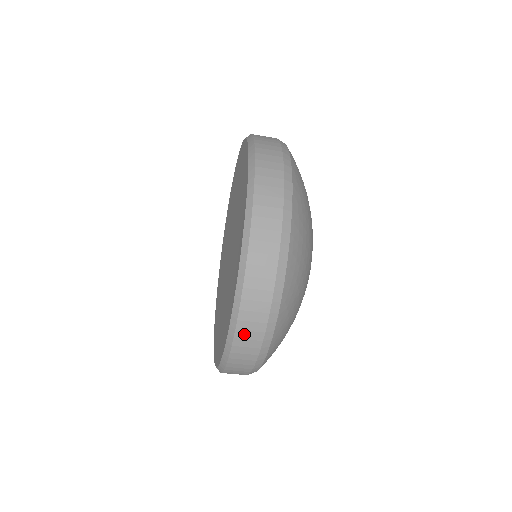
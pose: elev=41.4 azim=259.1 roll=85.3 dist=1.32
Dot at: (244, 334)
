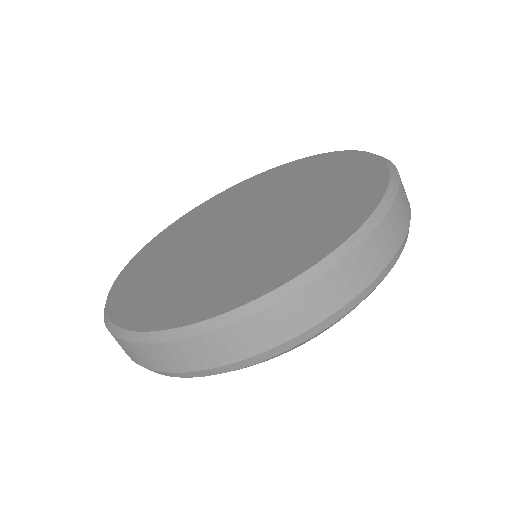
Dot at: (380, 238)
